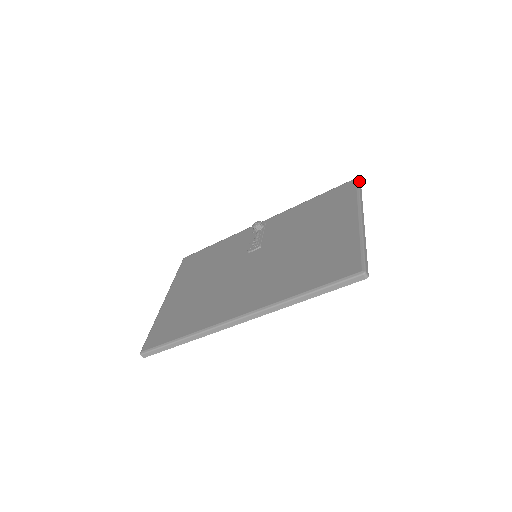
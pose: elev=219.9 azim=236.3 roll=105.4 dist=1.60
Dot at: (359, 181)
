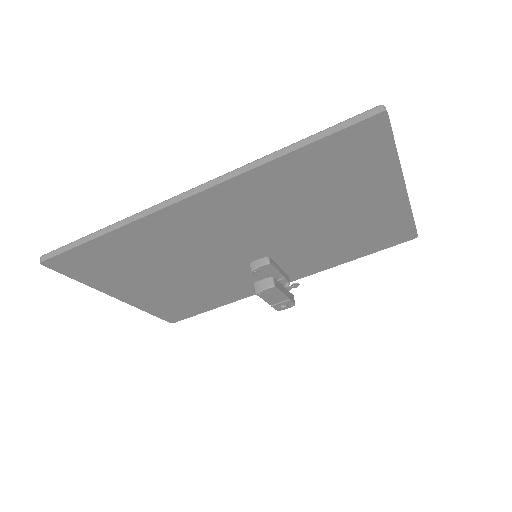
Dot at: occluded
